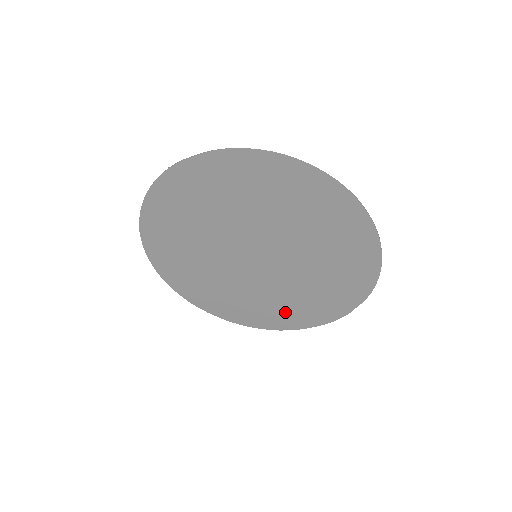
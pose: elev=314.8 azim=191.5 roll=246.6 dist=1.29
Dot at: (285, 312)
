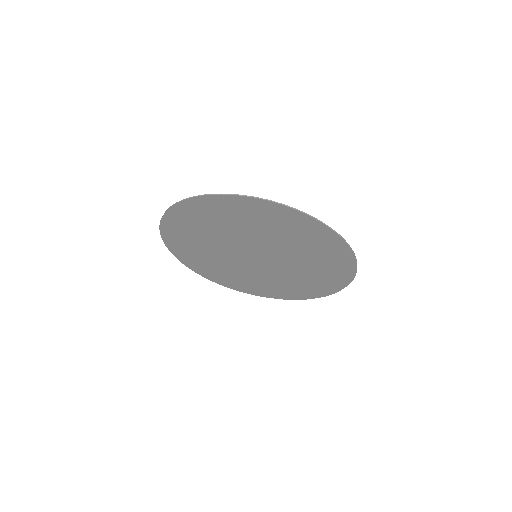
Dot at: (314, 284)
